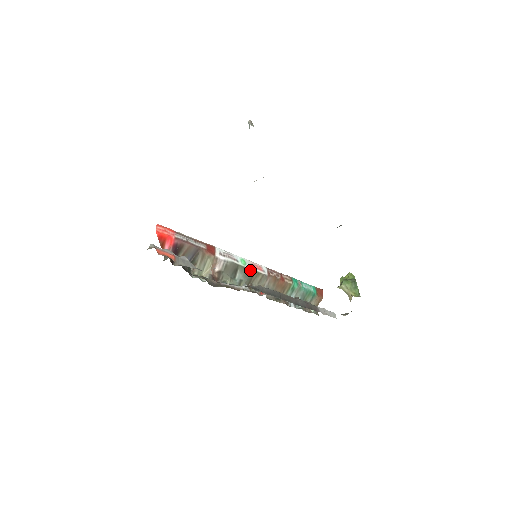
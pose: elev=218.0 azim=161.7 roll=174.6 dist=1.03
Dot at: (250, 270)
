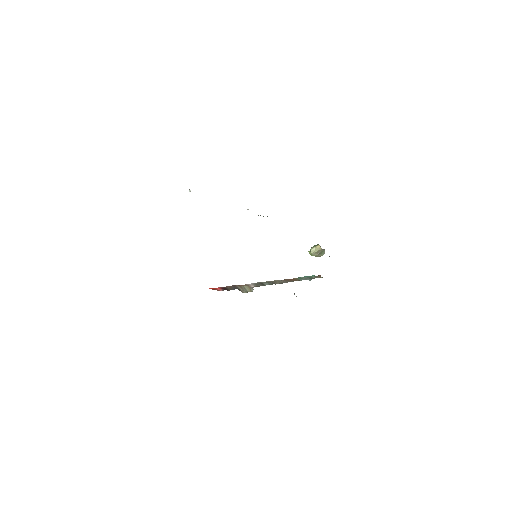
Dot at: (269, 281)
